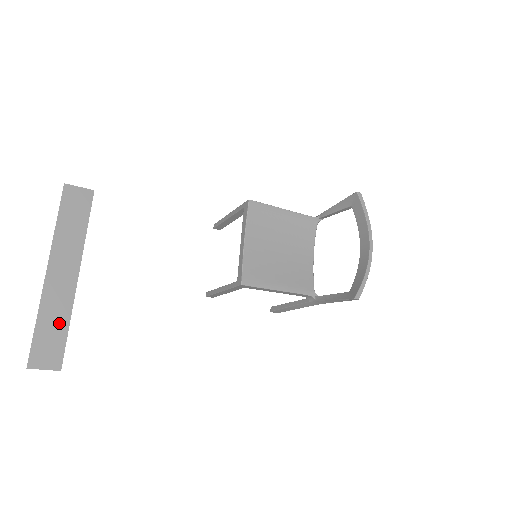
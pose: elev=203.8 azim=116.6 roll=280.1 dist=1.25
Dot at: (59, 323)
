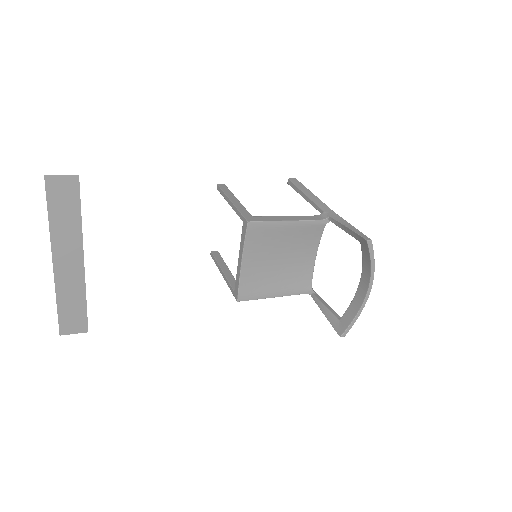
Dot at: (77, 301)
